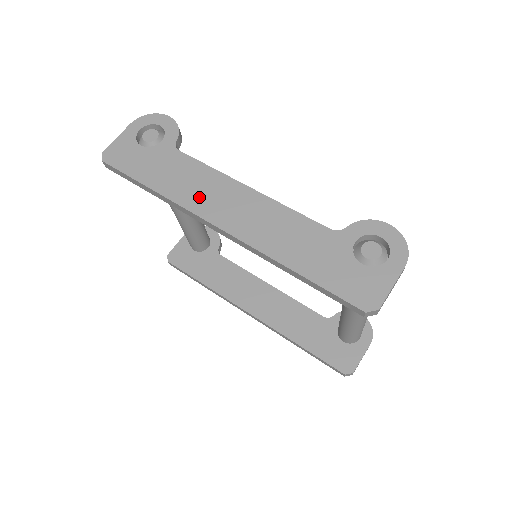
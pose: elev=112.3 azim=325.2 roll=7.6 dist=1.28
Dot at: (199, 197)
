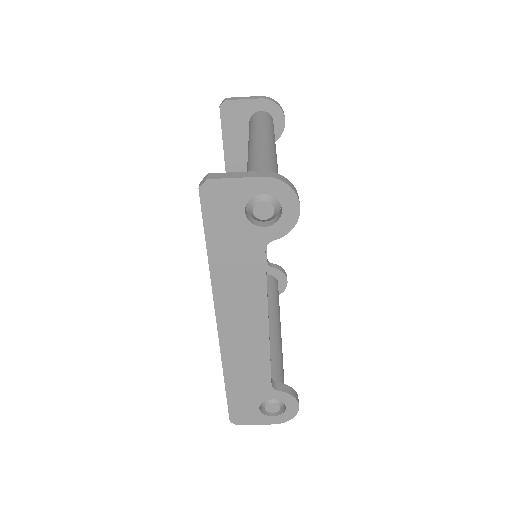
Dot at: (231, 299)
